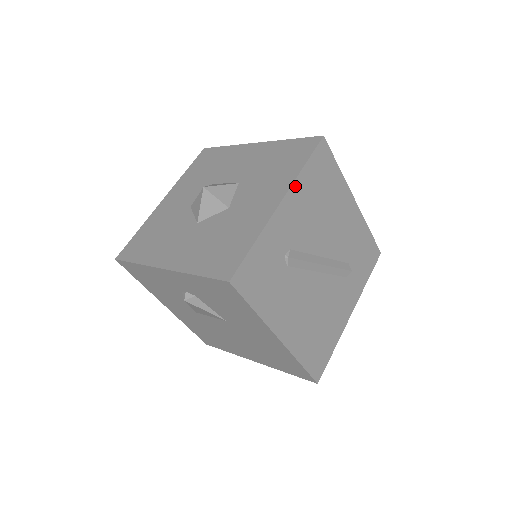
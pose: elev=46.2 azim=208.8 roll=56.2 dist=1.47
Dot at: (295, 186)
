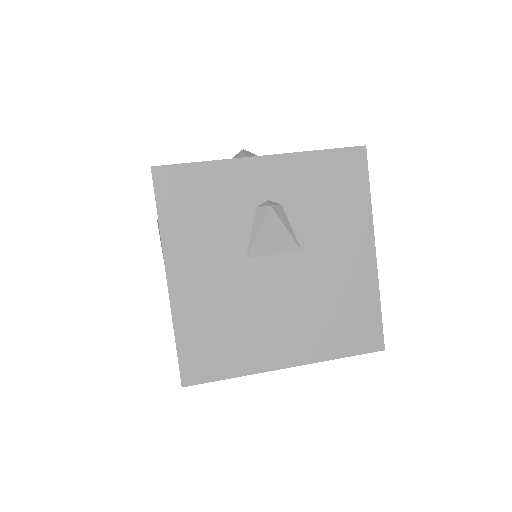
Dot at: occluded
